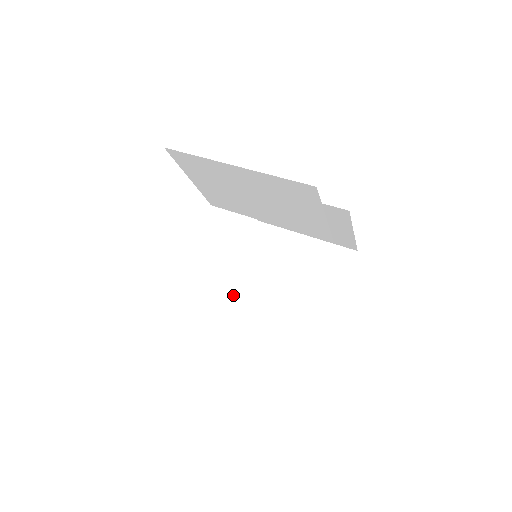
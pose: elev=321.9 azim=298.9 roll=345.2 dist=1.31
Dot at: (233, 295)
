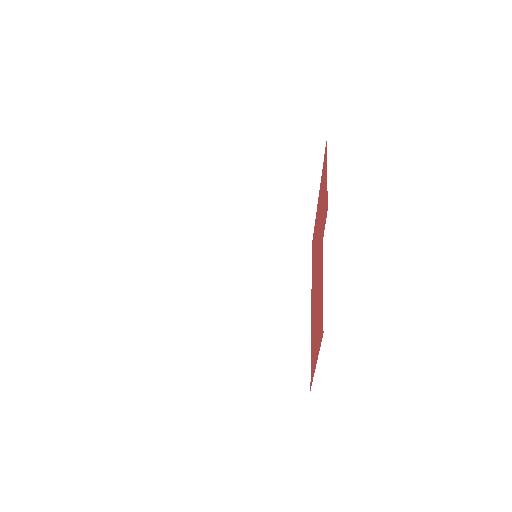
Dot at: (227, 216)
